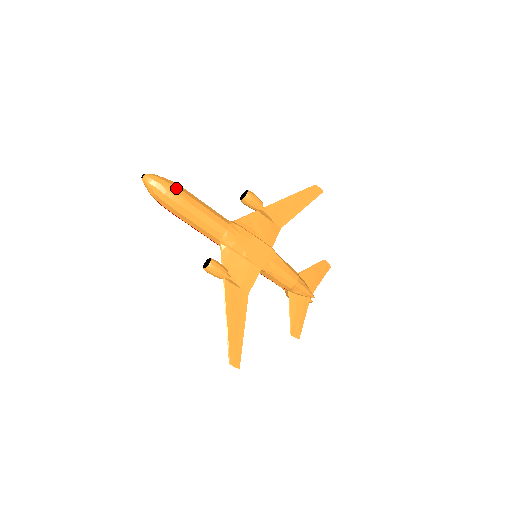
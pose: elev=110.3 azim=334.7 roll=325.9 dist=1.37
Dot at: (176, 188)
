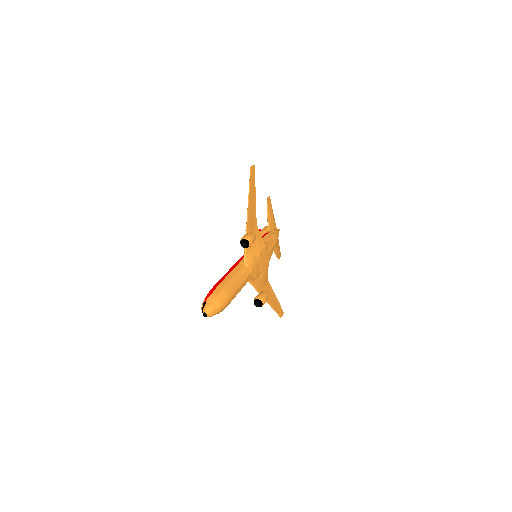
Dot at: (225, 296)
